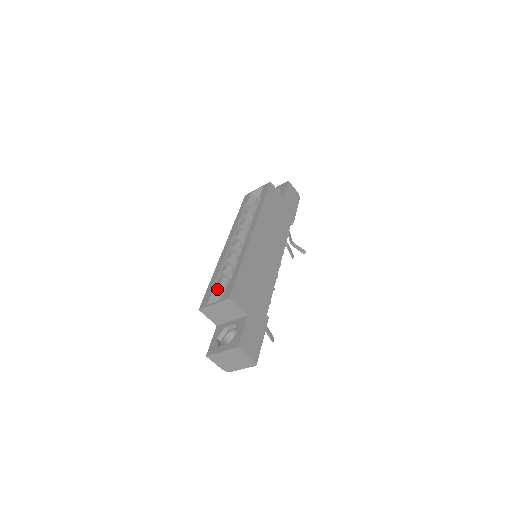
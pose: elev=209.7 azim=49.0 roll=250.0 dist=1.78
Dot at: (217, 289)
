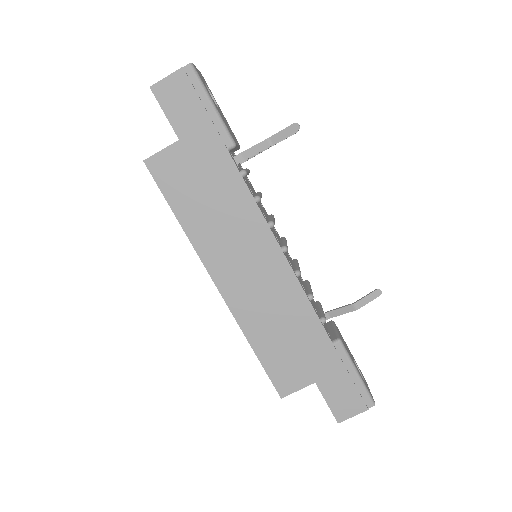
Dot at: occluded
